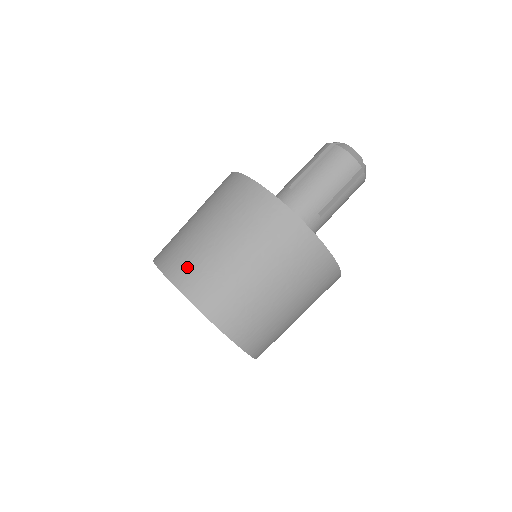
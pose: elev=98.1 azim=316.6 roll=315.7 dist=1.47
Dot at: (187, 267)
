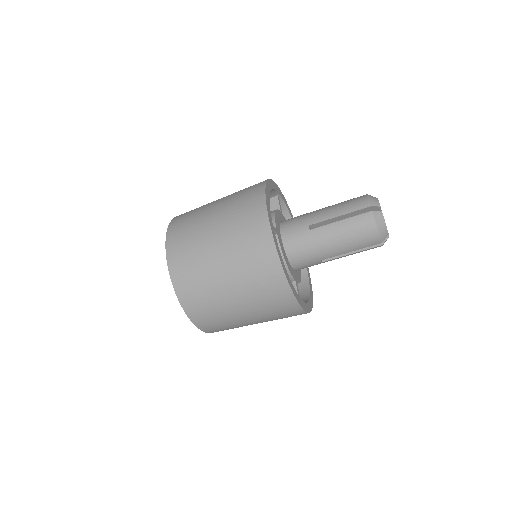
Dot at: (186, 272)
